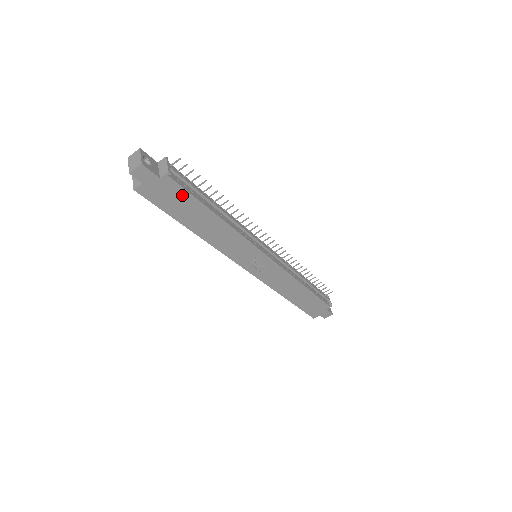
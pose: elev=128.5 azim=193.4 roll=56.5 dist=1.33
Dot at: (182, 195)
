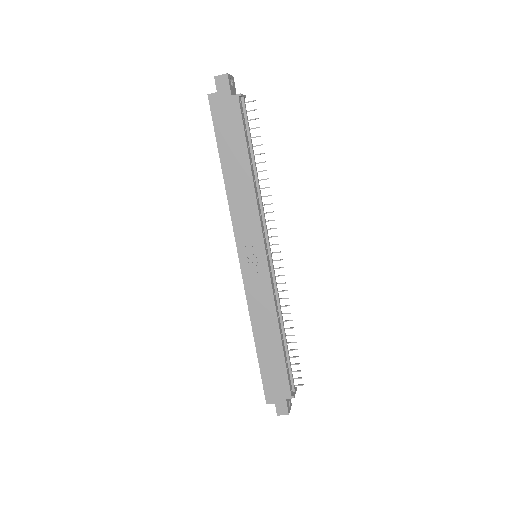
Dot at: (237, 124)
